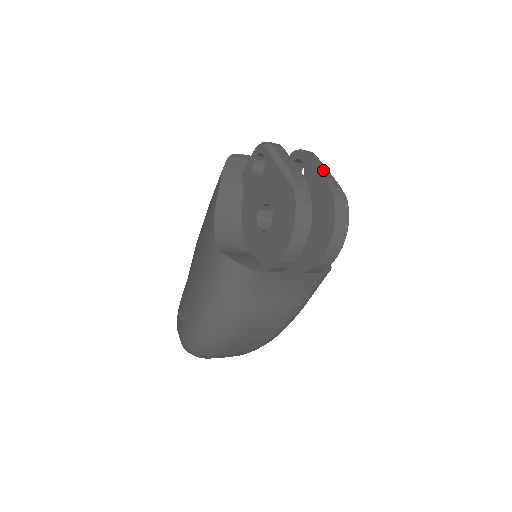
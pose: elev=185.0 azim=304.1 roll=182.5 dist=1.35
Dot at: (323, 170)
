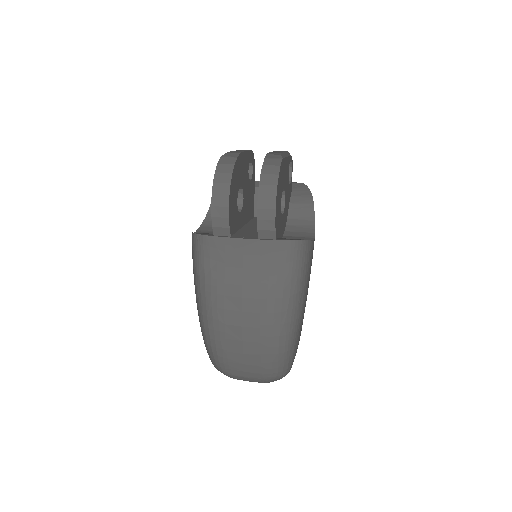
Dot at: occluded
